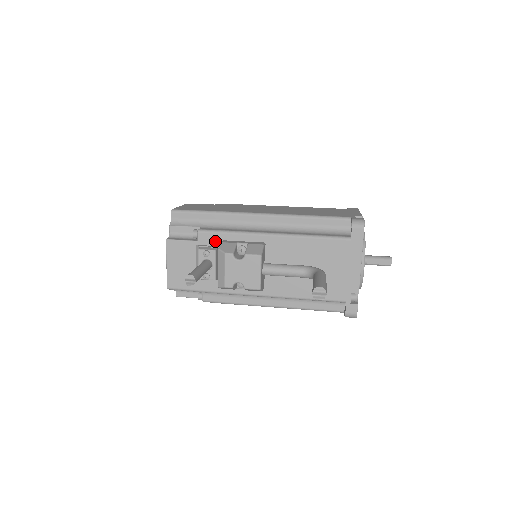
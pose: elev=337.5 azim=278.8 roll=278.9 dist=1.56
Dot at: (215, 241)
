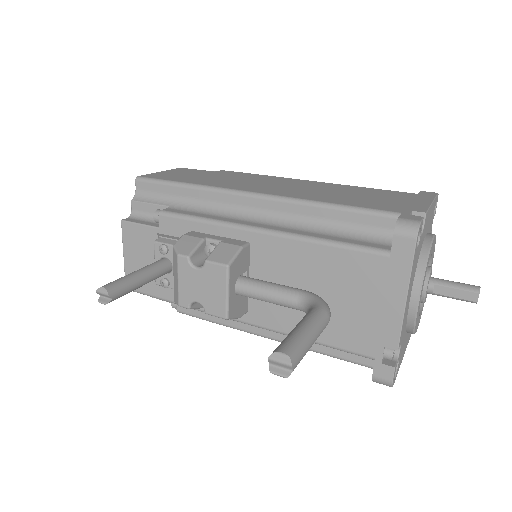
Dot at: (181, 231)
